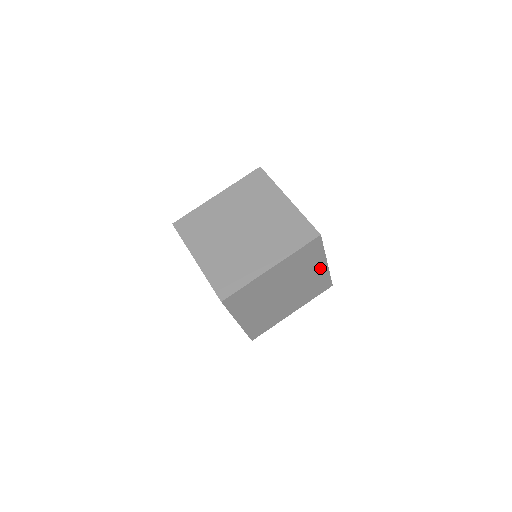
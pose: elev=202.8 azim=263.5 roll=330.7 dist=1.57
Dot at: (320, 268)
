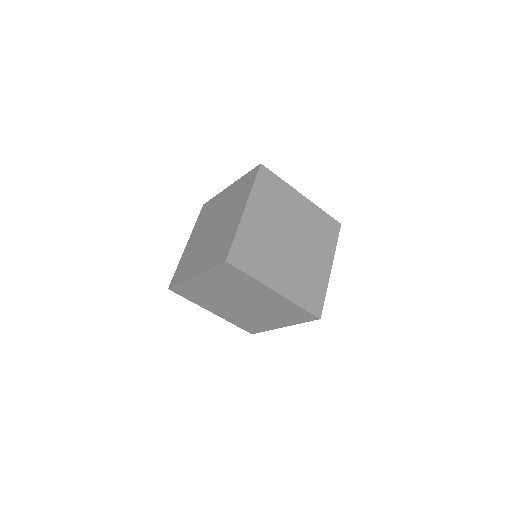
Dot at: (271, 294)
